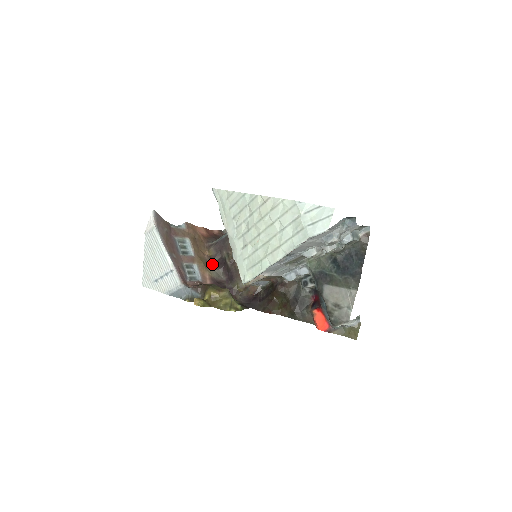
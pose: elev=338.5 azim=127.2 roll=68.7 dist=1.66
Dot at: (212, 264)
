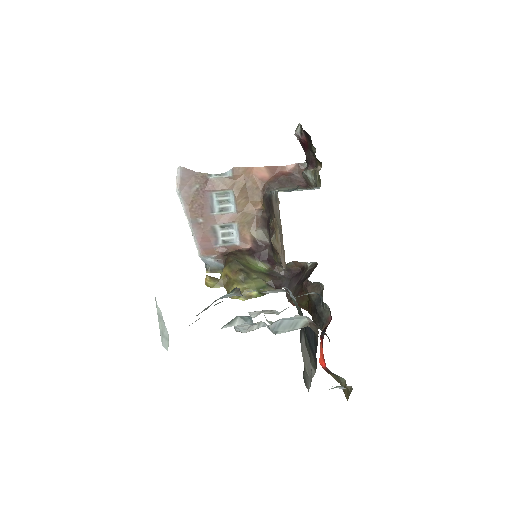
Dot at: (262, 220)
